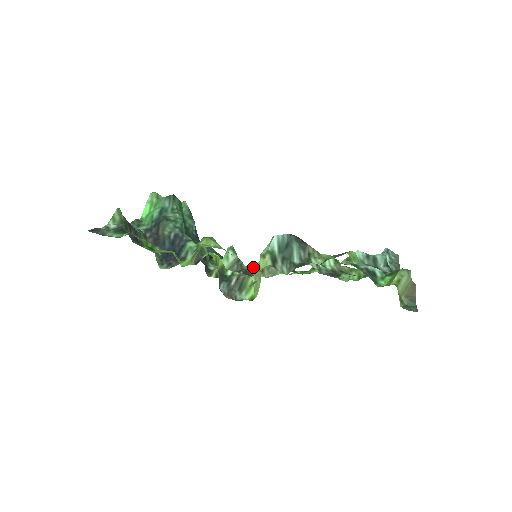
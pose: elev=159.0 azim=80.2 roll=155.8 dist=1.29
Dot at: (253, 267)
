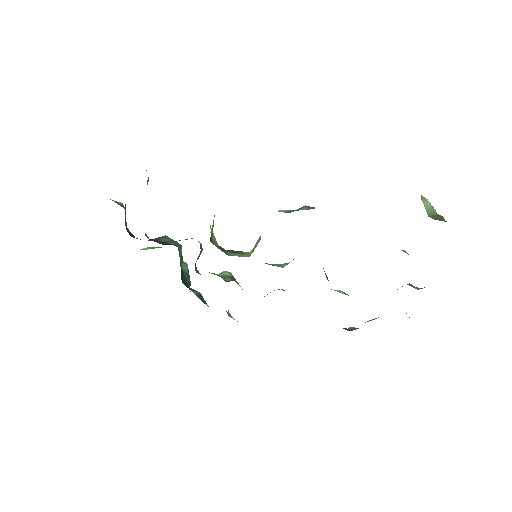
Dot at: occluded
